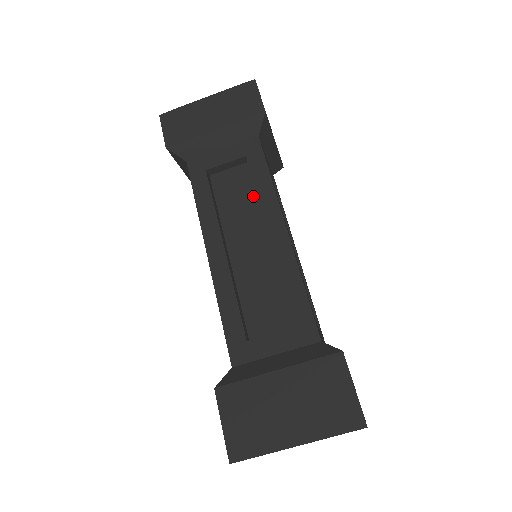
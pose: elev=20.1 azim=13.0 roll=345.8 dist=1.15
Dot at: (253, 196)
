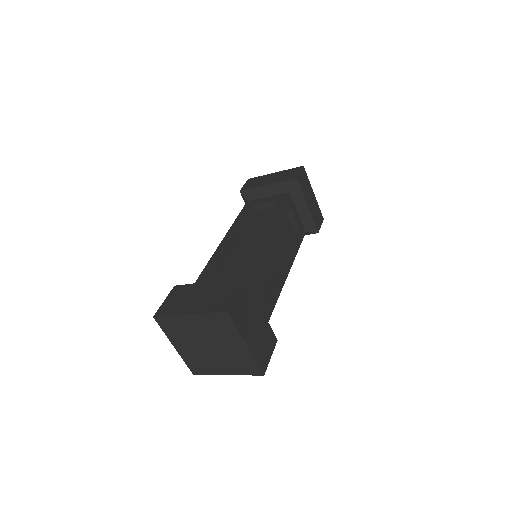
Dot at: occluded
